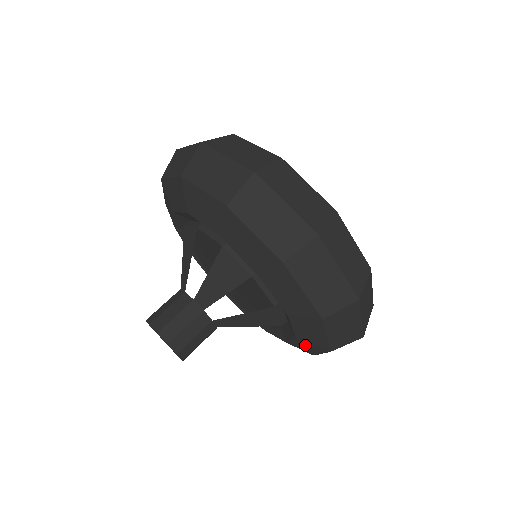
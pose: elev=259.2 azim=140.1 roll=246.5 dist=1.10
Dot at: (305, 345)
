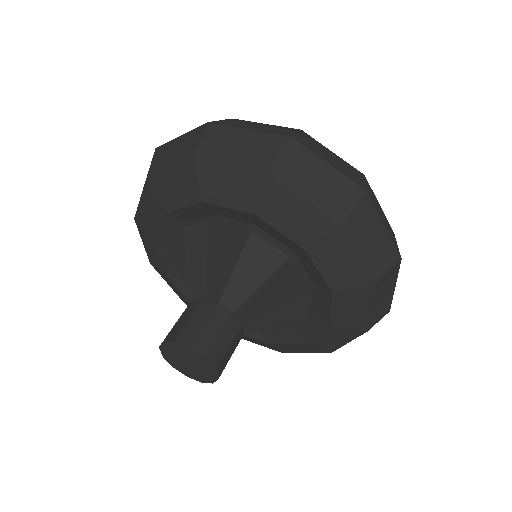
Dot at: (334, 335)
